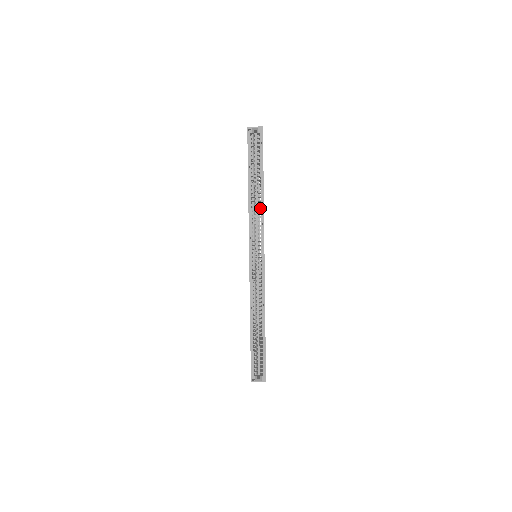
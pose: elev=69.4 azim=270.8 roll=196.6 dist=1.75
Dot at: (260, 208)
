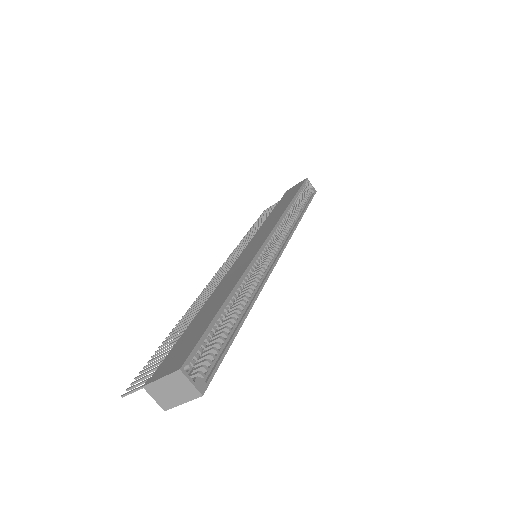
Dot at: (292, 224)
